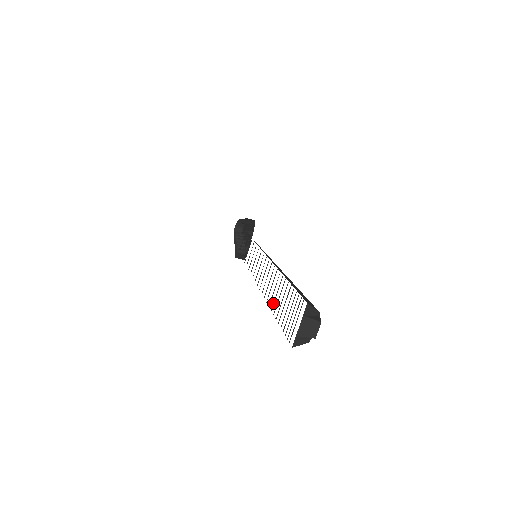
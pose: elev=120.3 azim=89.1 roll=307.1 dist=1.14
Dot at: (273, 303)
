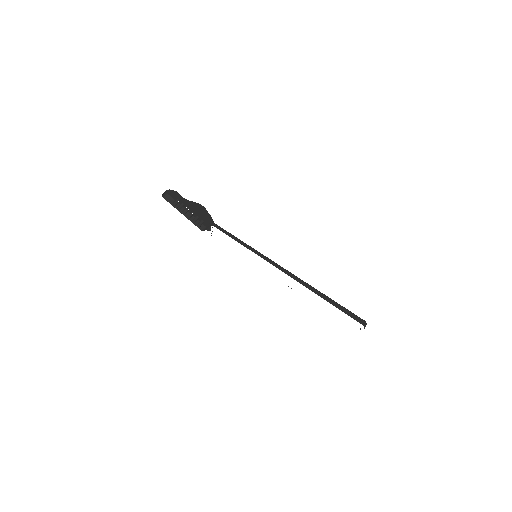
Dot at: occluded
